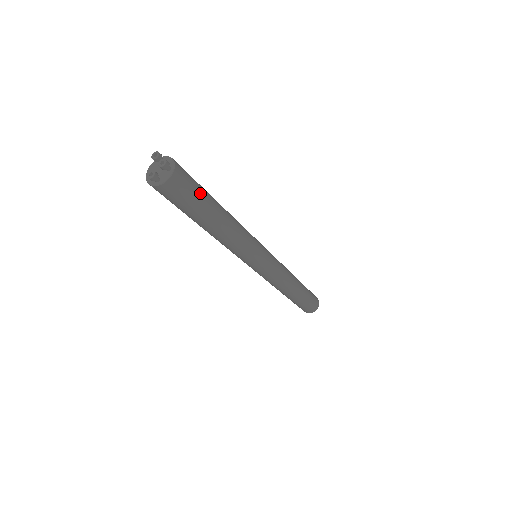
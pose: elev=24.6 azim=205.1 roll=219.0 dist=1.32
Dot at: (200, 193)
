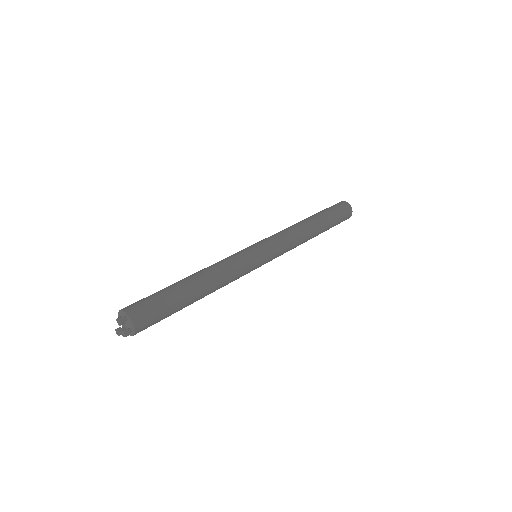
Dot at: (167, 315)
